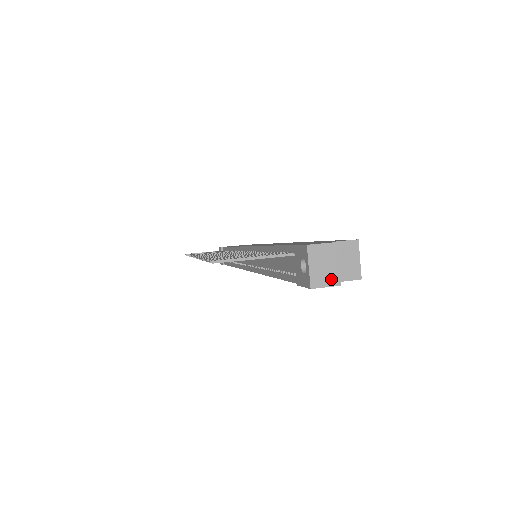
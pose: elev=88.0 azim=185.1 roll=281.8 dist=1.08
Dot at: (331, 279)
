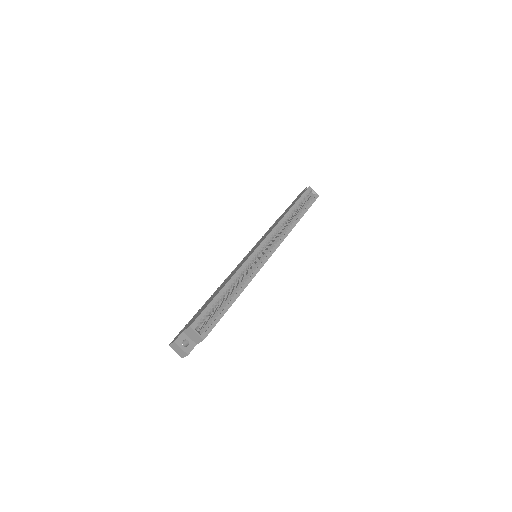
Dot at: (184, 354)
